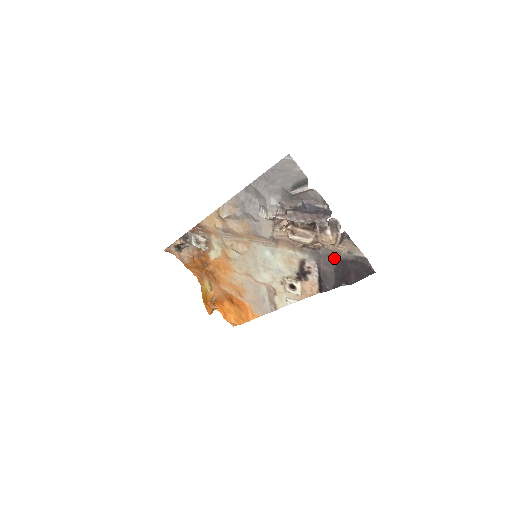
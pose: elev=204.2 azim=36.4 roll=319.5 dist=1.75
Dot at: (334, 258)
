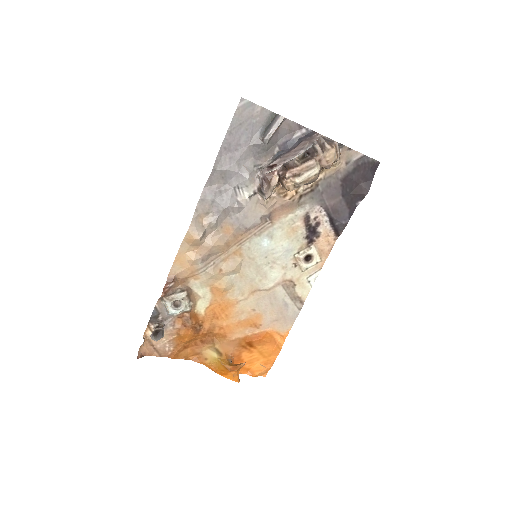
Dot at: (336, 183)
